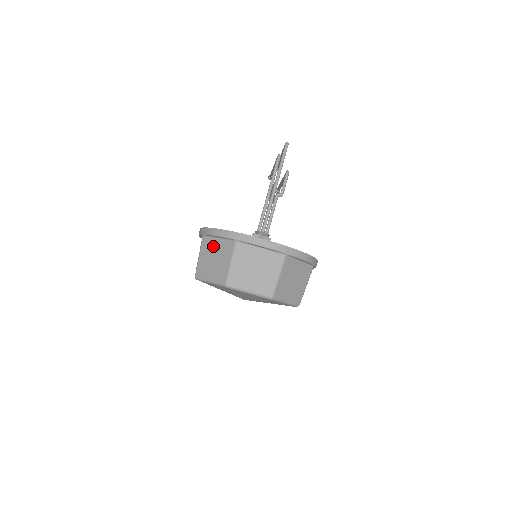
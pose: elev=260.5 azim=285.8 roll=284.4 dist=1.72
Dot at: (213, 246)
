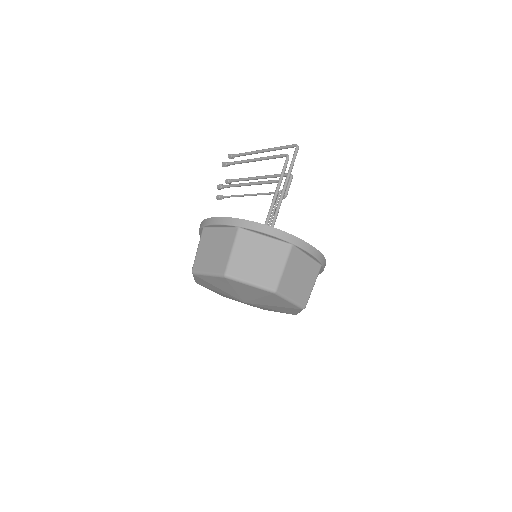
Dot at: (257, 244)
